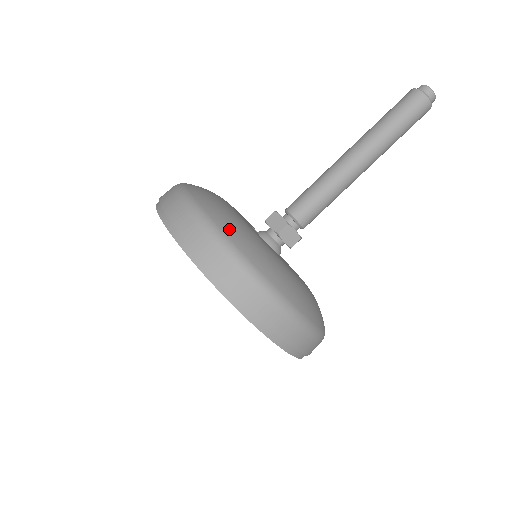
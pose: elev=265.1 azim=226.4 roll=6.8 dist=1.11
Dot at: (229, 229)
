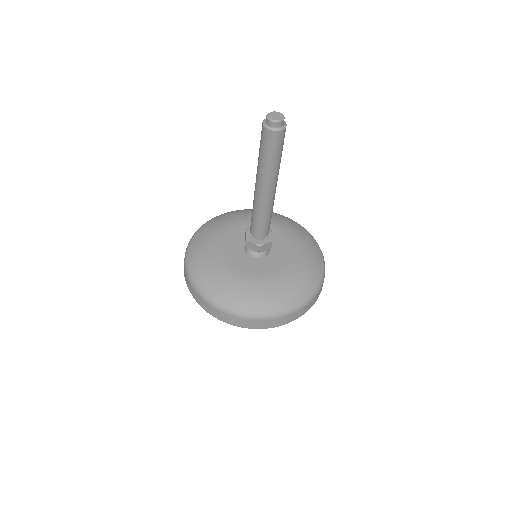
Dot at: (193, 262)
